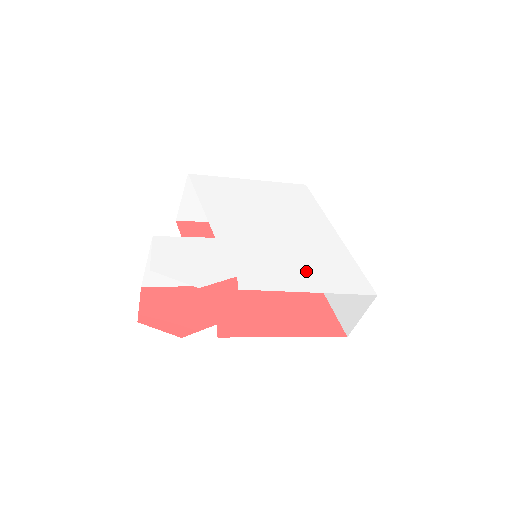
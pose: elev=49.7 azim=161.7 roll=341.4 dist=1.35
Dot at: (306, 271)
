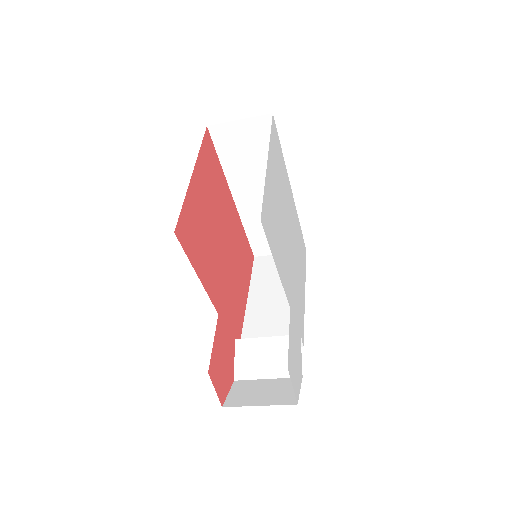
Dot at: (301, 273)
